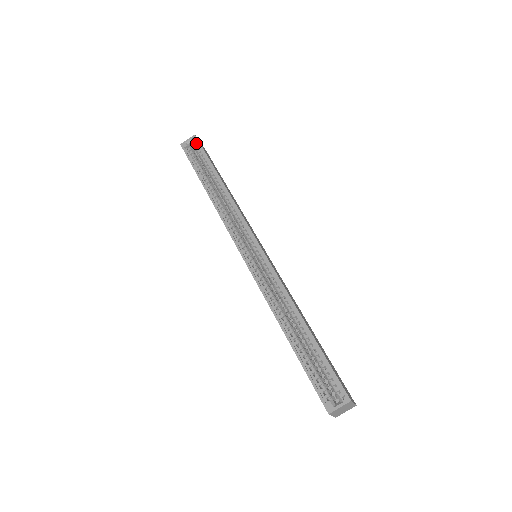
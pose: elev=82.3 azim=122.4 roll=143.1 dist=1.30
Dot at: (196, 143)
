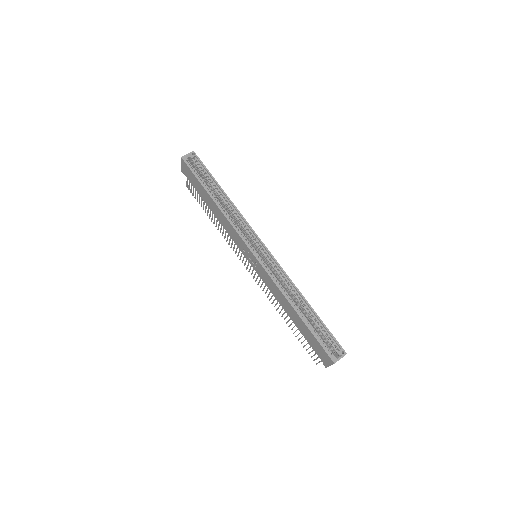
Dot at: (195, 158)
